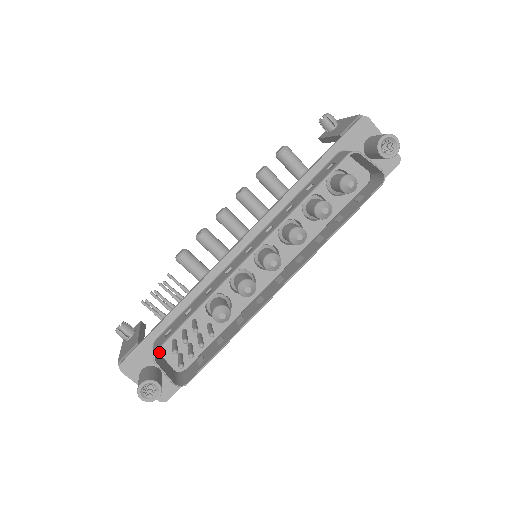
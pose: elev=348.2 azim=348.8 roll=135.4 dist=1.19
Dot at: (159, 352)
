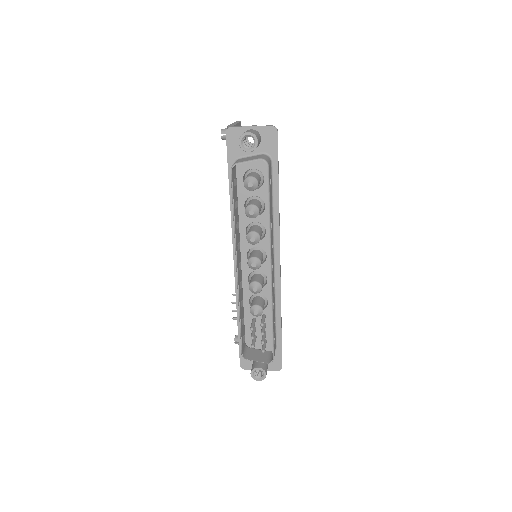
Dot at: occluded
